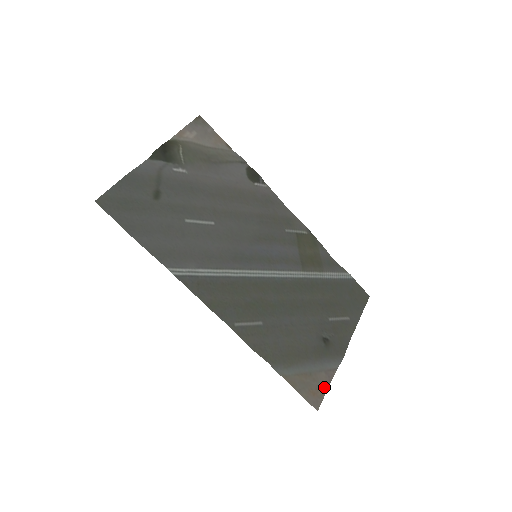
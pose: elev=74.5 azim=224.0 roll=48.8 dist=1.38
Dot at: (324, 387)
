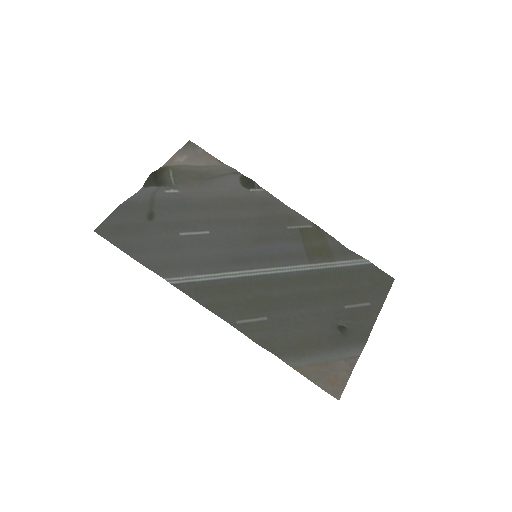
Dot at: (345, 376)
